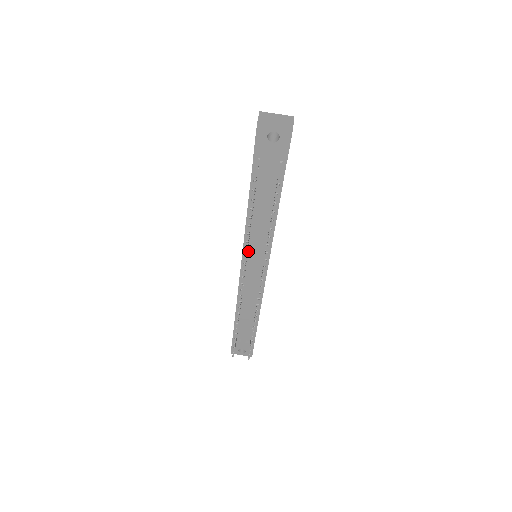
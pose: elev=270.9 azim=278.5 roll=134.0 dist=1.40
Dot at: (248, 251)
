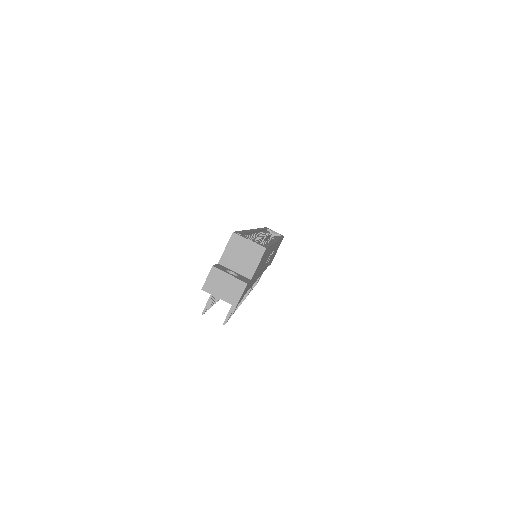
Dot at: occluded
